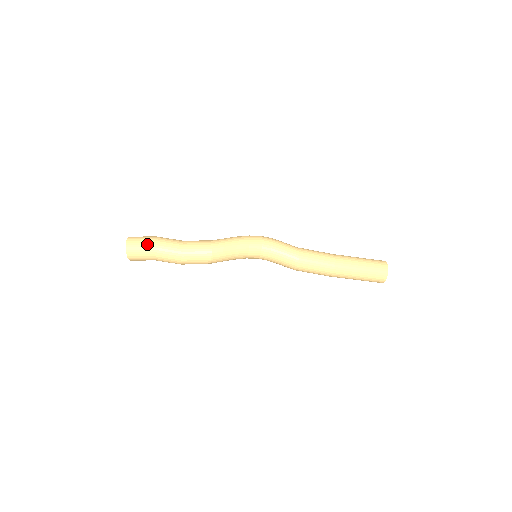
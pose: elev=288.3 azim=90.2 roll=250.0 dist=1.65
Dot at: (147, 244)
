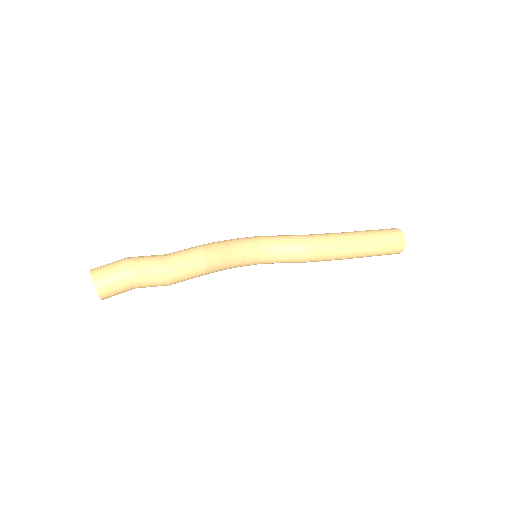
Dot at: (119, 263)
